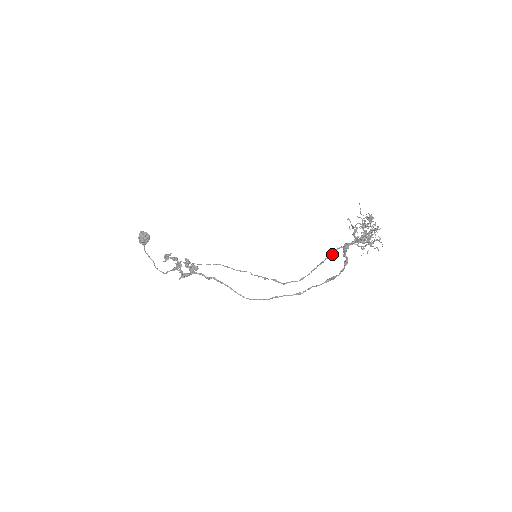
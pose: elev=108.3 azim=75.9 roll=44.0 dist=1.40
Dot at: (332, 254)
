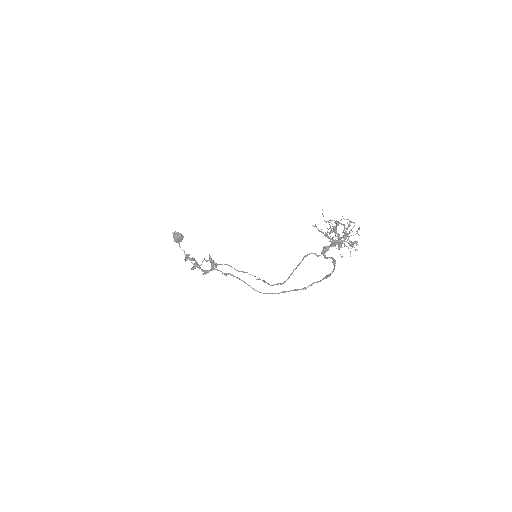
Dot at: (302, 260)
